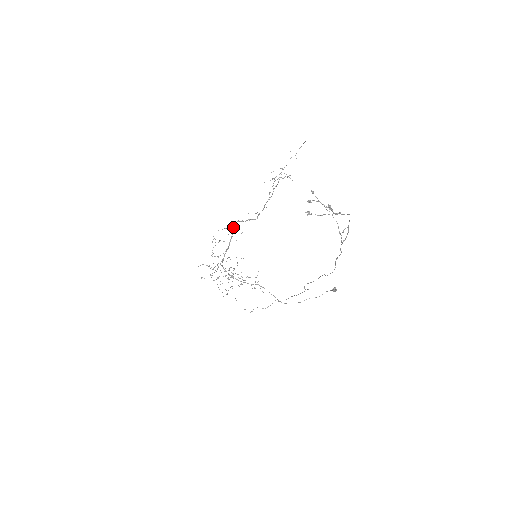
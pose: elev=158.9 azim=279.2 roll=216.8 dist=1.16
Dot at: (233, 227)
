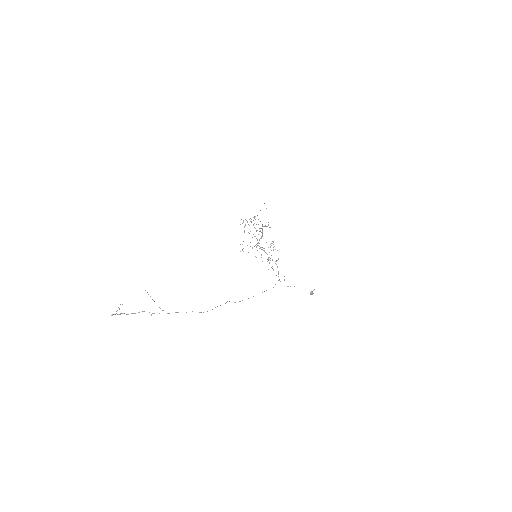
Dot at: occluded
